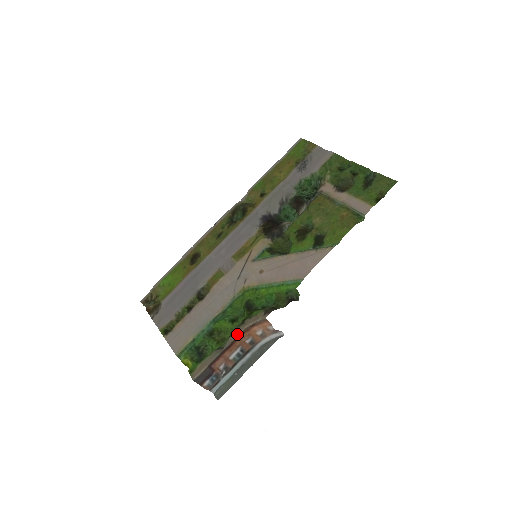
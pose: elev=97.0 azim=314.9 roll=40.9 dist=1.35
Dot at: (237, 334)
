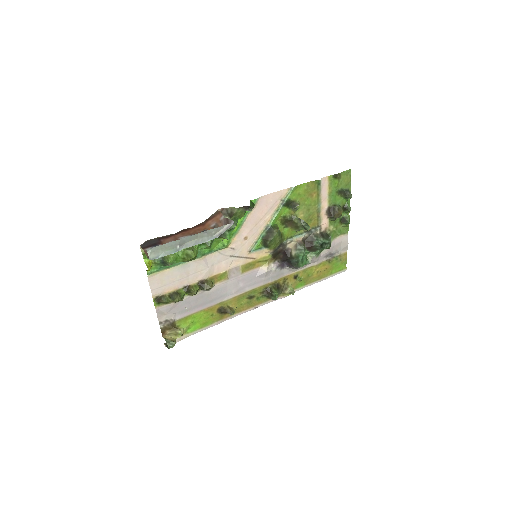
Dot at: (194, 227)
